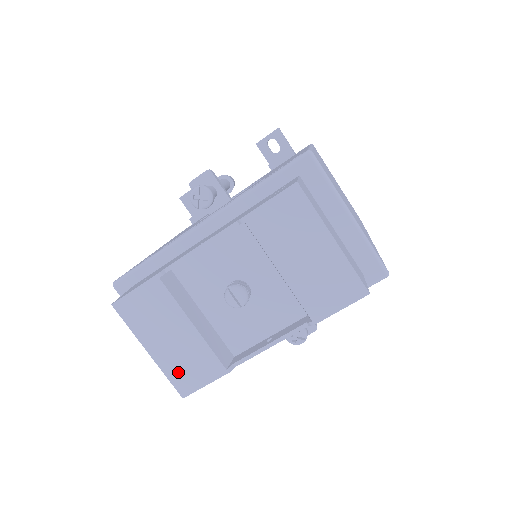
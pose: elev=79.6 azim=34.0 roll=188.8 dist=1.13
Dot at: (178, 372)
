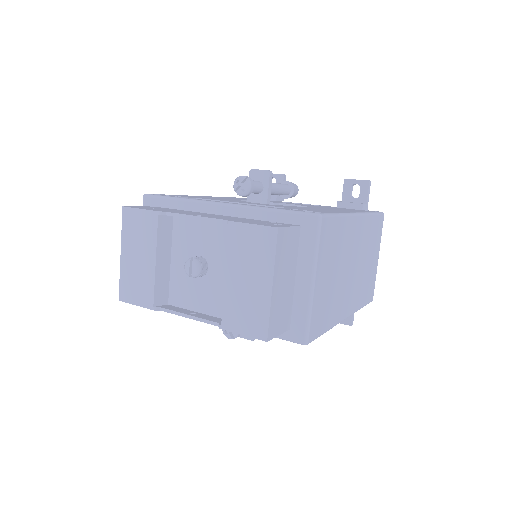
Dot at: (128, 282)
